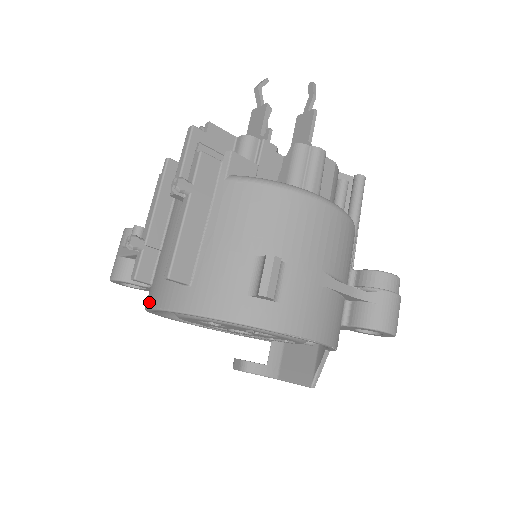
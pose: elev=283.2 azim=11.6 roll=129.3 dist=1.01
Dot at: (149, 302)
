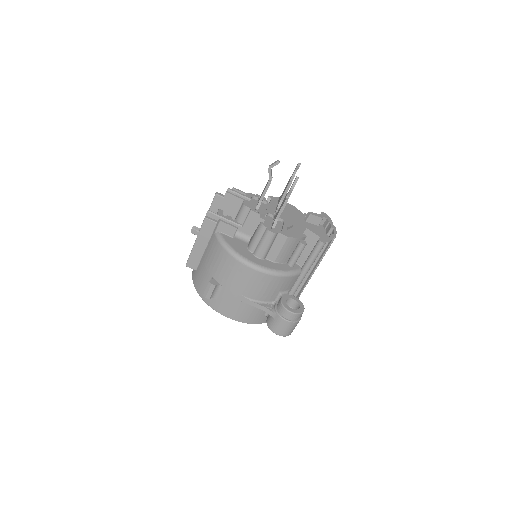
Dot at: occluded
